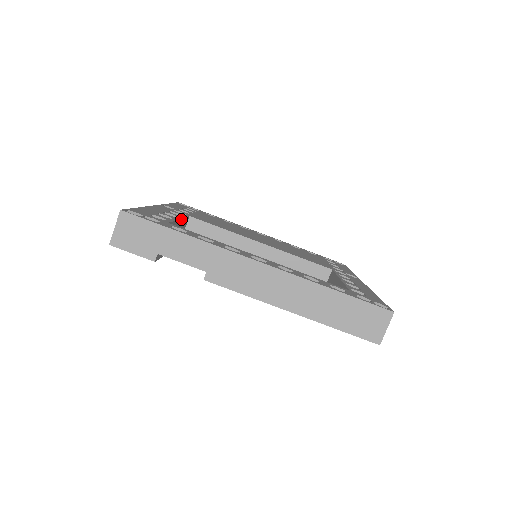
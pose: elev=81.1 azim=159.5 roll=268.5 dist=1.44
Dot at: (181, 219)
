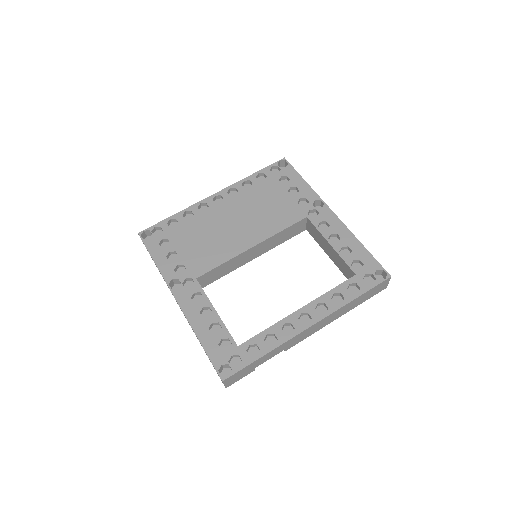
Dot at: (212, 306)
